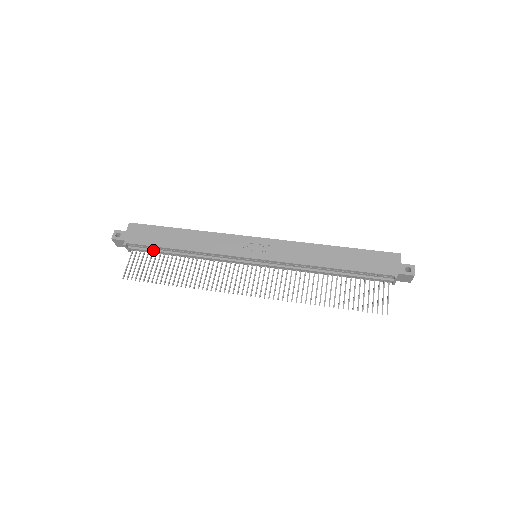
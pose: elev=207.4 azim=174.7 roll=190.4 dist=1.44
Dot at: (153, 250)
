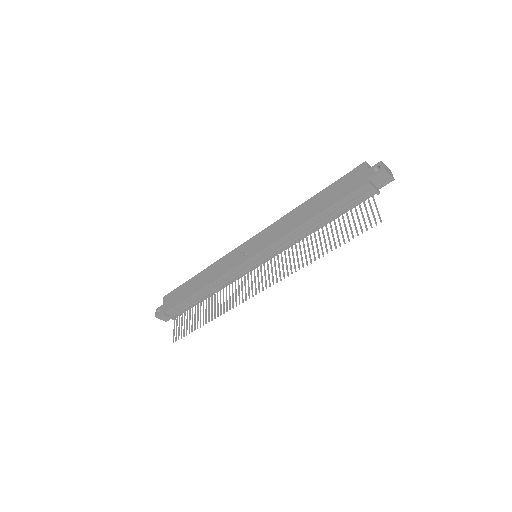
Dot at: (185, 306)
